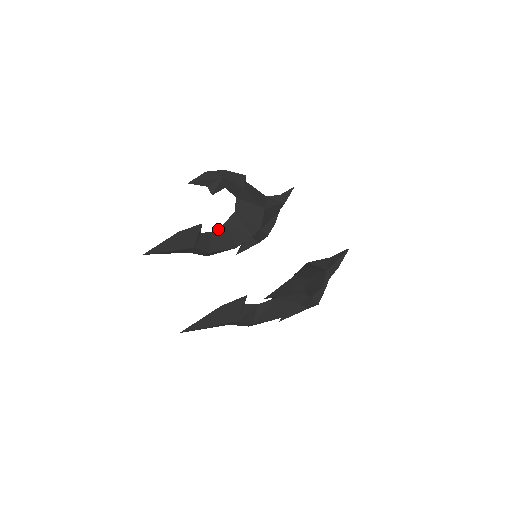
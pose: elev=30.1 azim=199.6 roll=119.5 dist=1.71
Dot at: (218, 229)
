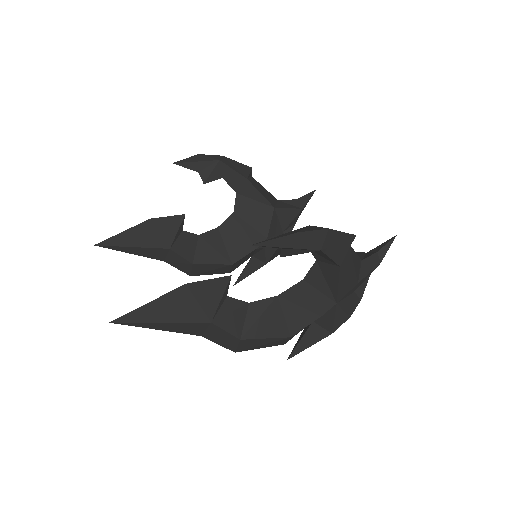
Dot at: (208, 233)
